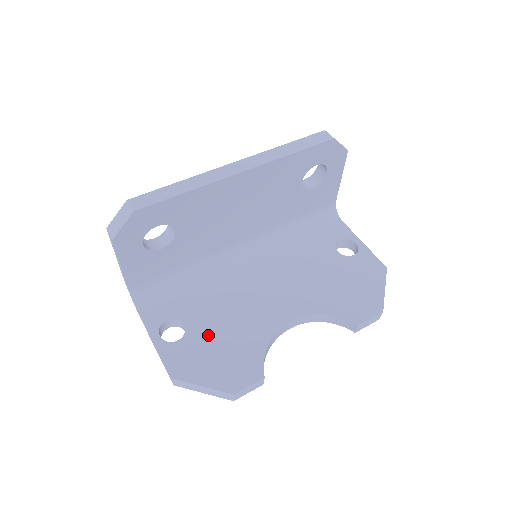
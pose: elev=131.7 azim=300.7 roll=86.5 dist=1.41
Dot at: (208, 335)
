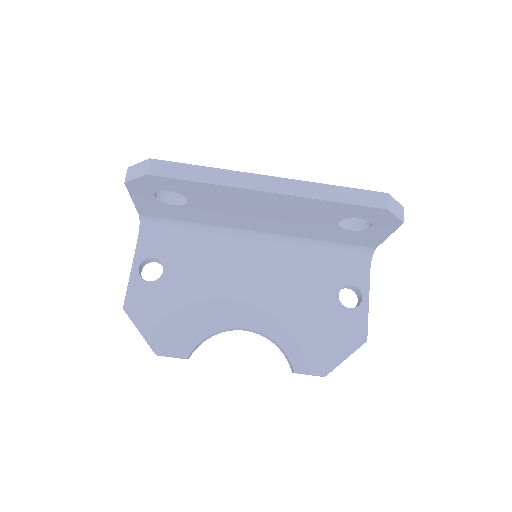
Dot at: (173, 293)
